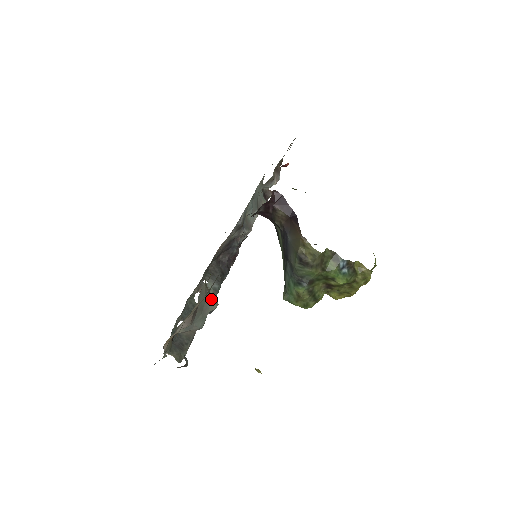
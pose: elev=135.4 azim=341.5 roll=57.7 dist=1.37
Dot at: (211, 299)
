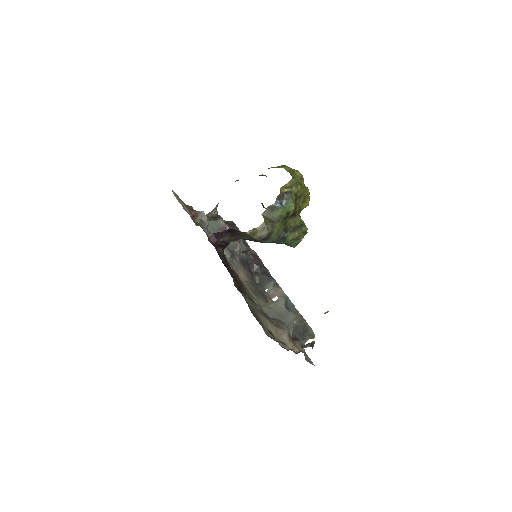
Dot at: occluded
